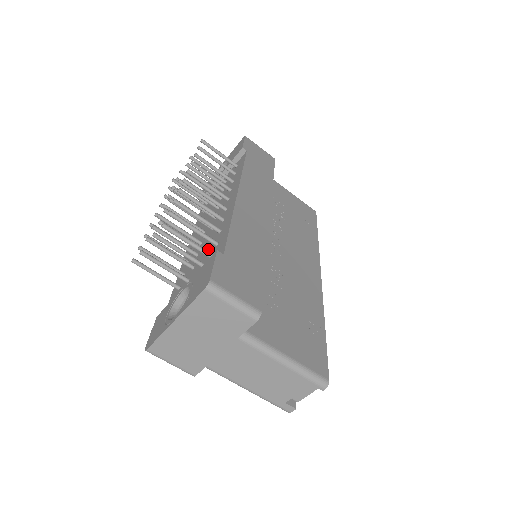
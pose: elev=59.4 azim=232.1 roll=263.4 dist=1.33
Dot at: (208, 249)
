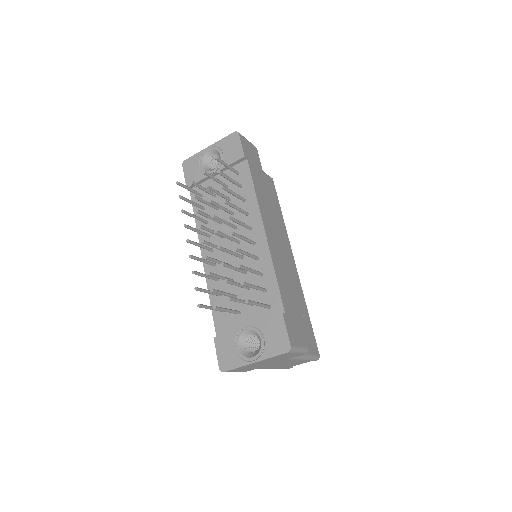
Dot at: occluded
